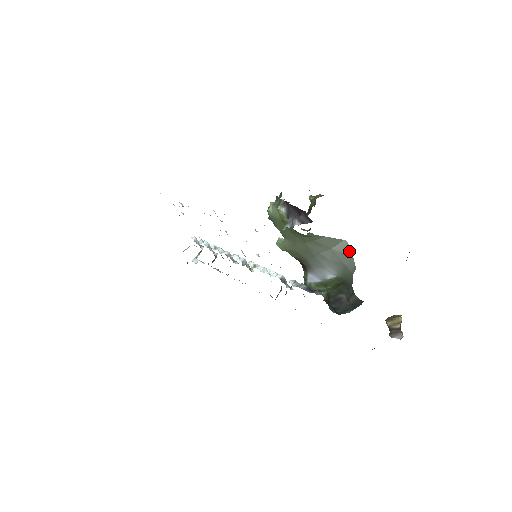
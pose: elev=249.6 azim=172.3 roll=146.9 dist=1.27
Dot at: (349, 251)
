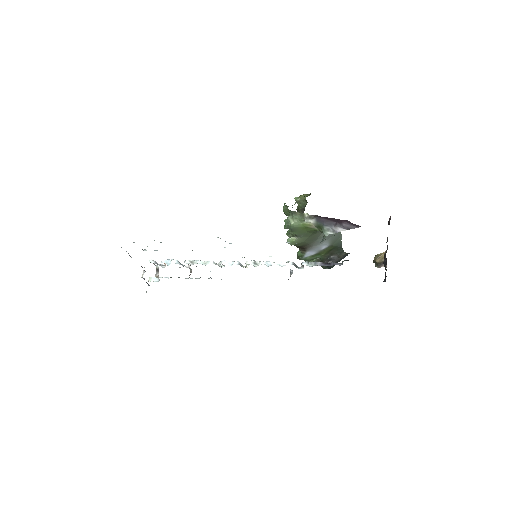
Dot at: occluded
